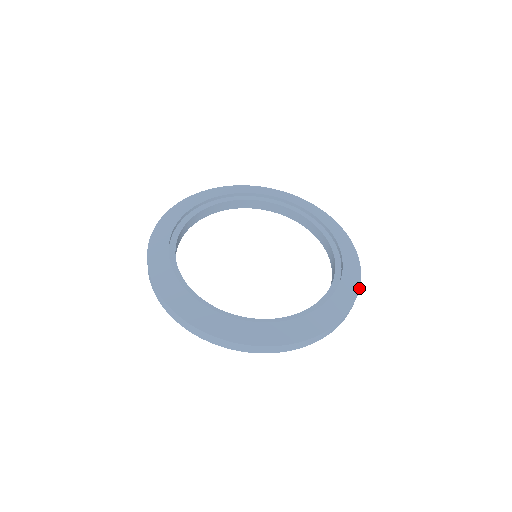
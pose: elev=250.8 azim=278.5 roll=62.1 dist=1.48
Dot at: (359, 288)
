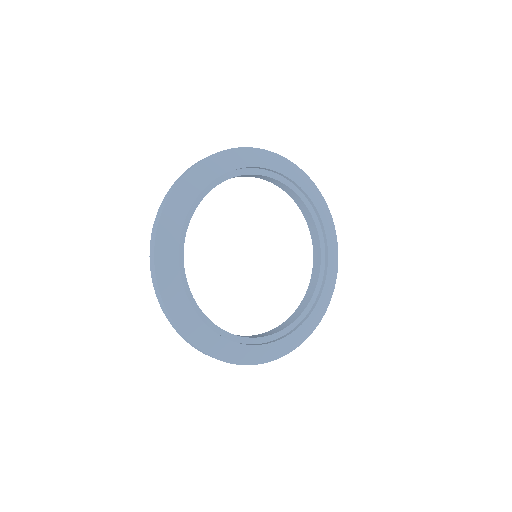
Dot at: occluded
